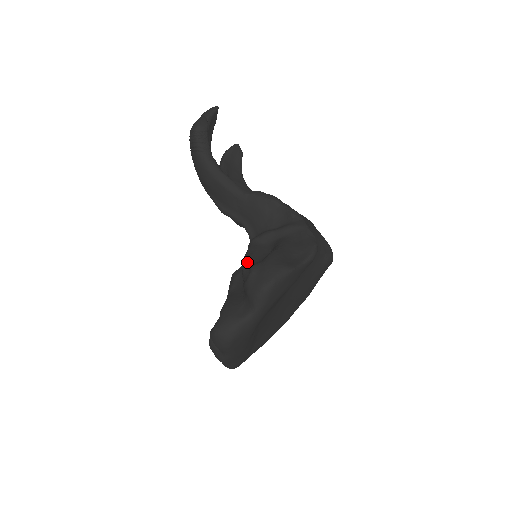
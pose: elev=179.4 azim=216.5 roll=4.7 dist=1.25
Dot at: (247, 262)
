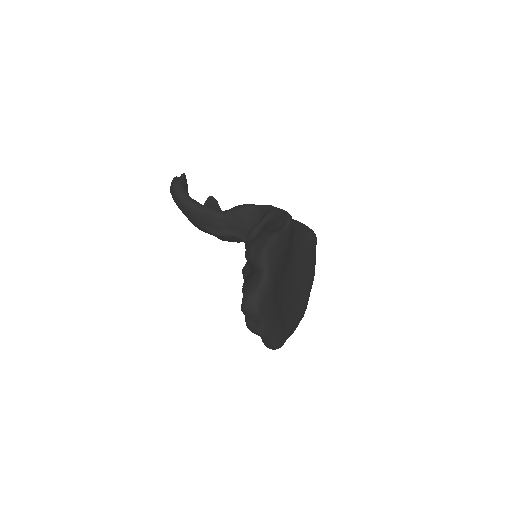
Dot at: (248, 254)
